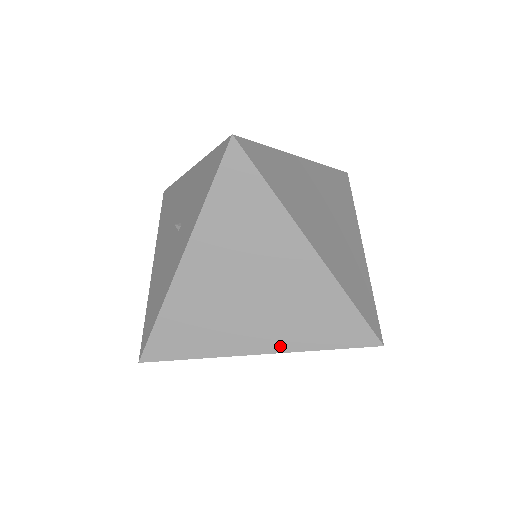
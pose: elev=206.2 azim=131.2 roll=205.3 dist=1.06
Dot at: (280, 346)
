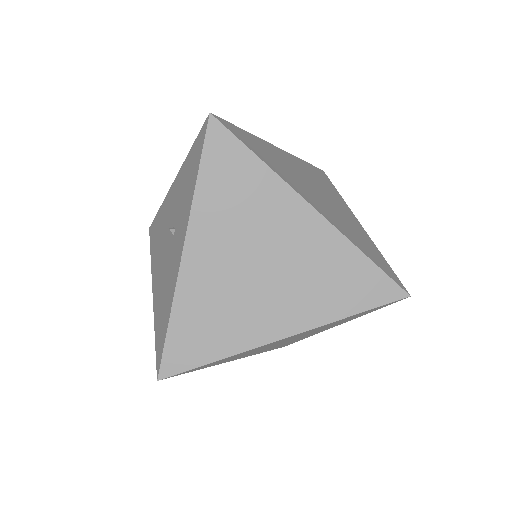
Dot at: (305, 323)
